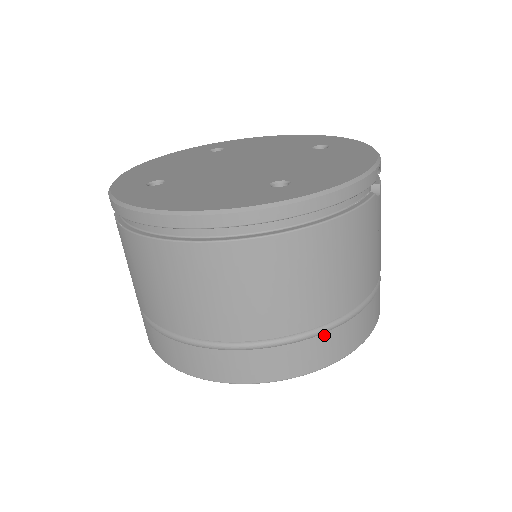
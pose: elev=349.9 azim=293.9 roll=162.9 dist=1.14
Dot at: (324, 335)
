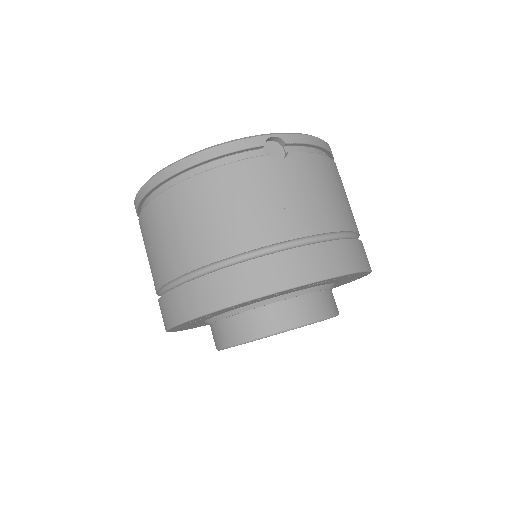
Dot at: (219, 272)
